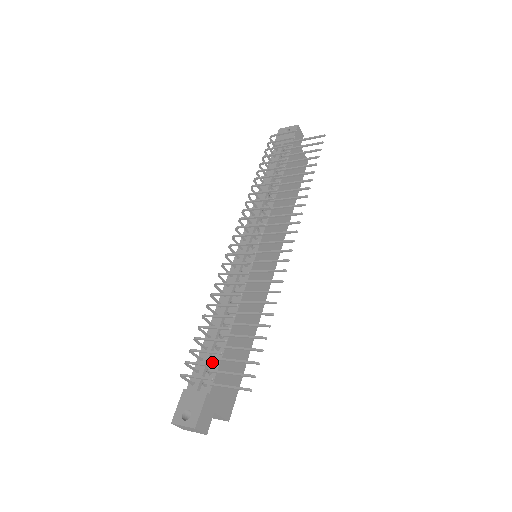
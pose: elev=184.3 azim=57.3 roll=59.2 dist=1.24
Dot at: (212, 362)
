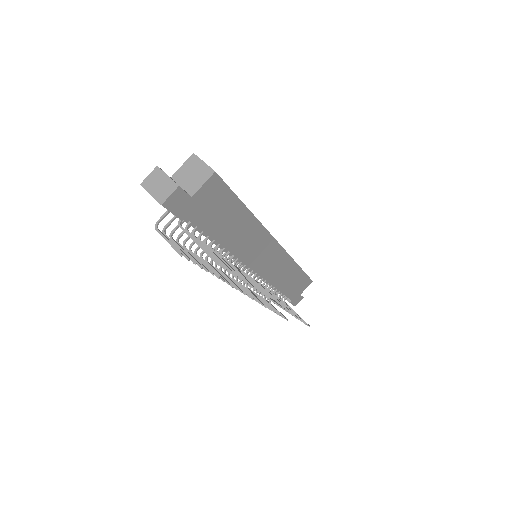
Dot at: occluded
